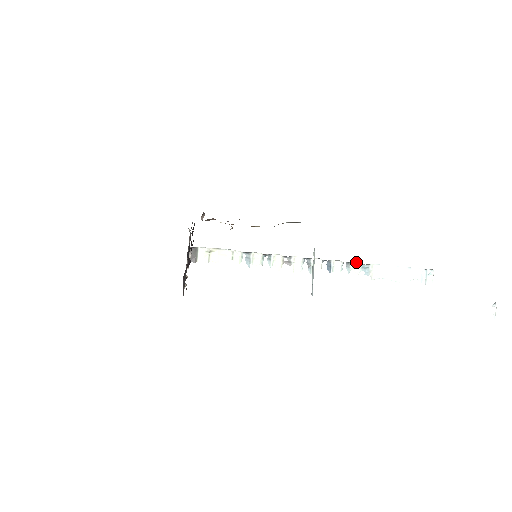
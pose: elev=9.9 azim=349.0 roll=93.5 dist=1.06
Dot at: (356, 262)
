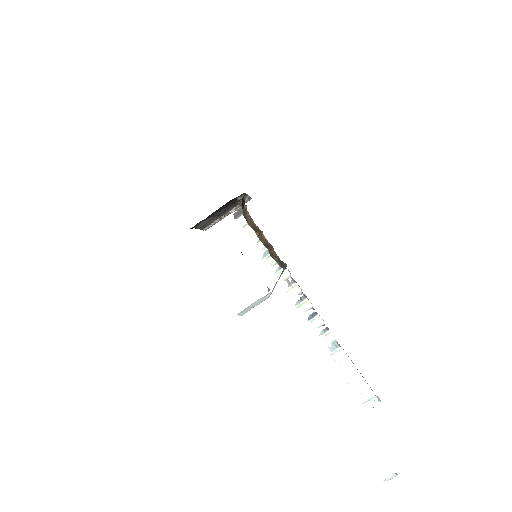
Dot at: occluded
